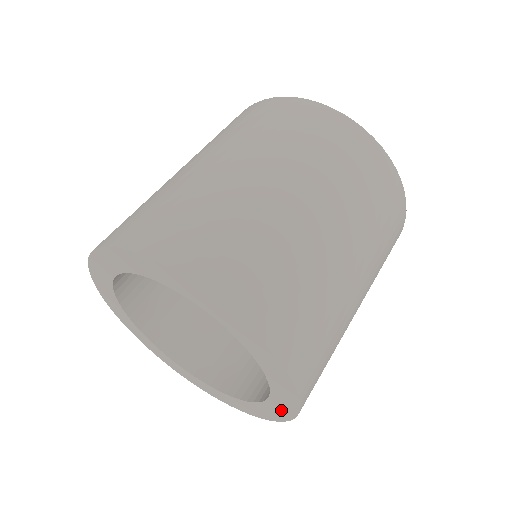
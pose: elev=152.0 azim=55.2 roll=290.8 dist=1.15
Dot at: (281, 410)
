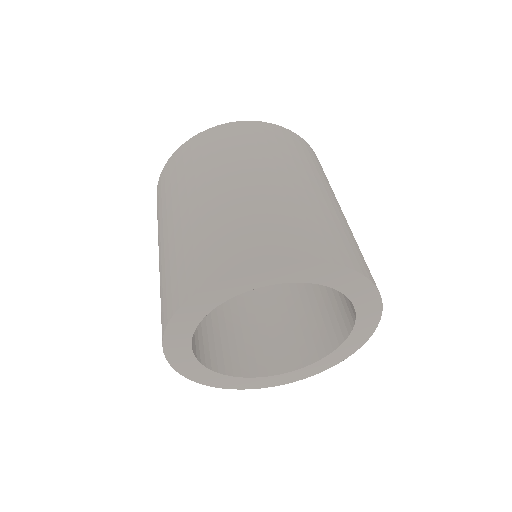
Dot at: (350, 348)
